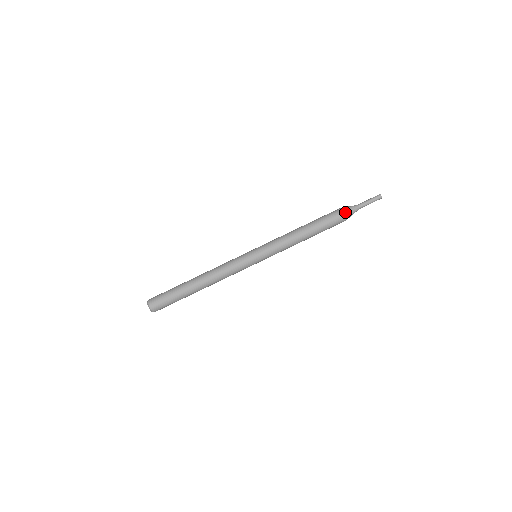
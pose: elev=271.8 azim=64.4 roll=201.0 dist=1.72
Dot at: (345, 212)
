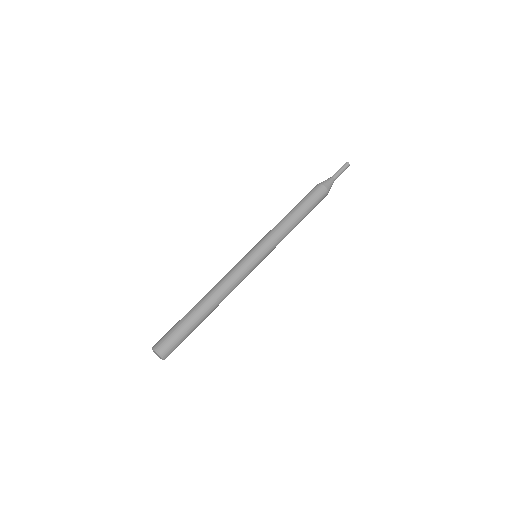
Dot at: (322, 183)
